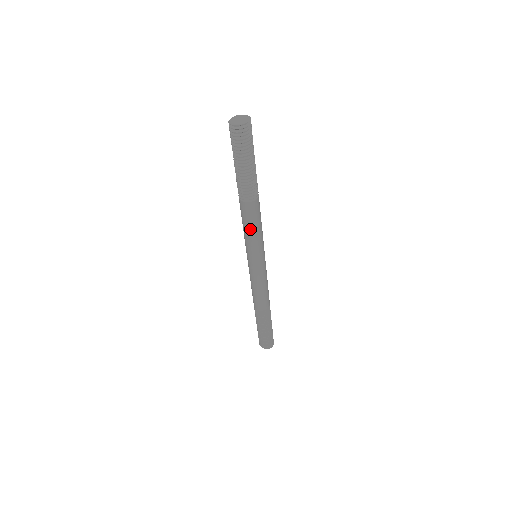
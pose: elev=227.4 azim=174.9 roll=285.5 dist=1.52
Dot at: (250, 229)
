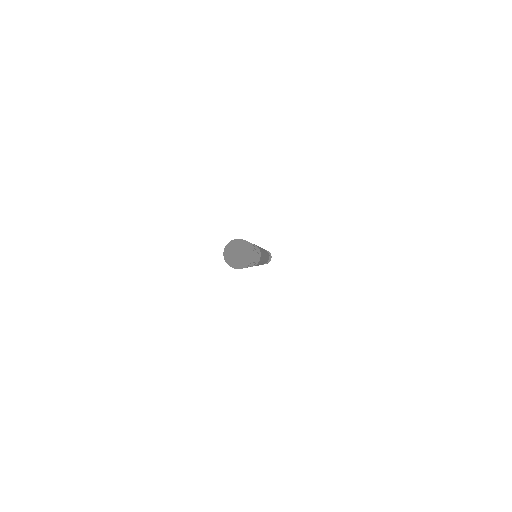
Dot at: occluded
